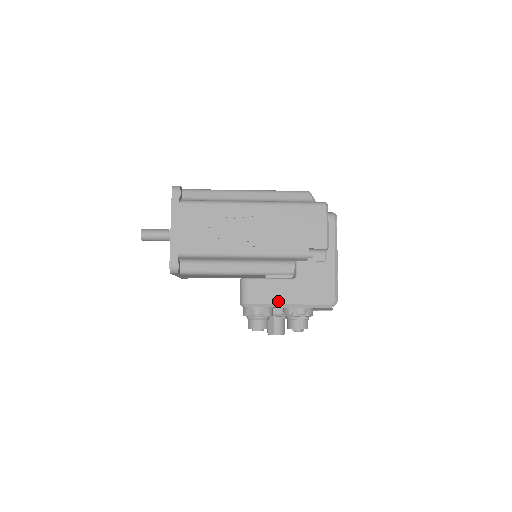
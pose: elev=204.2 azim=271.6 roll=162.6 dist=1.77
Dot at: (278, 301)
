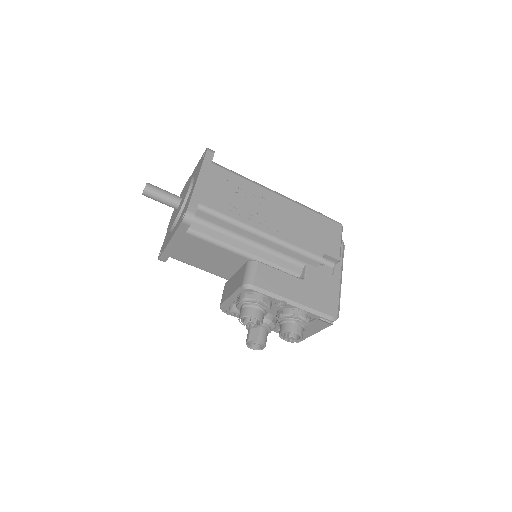
Dot at: (284, 294)
